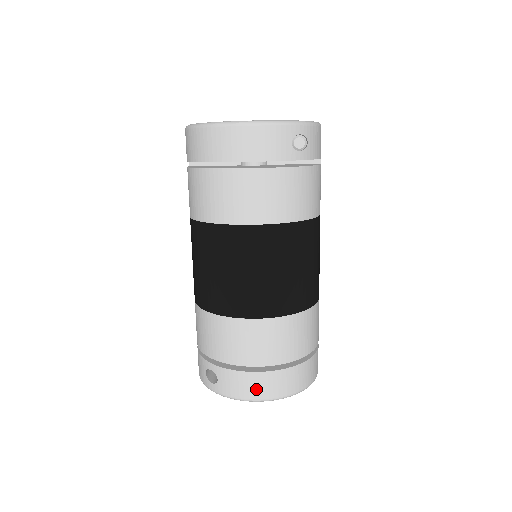
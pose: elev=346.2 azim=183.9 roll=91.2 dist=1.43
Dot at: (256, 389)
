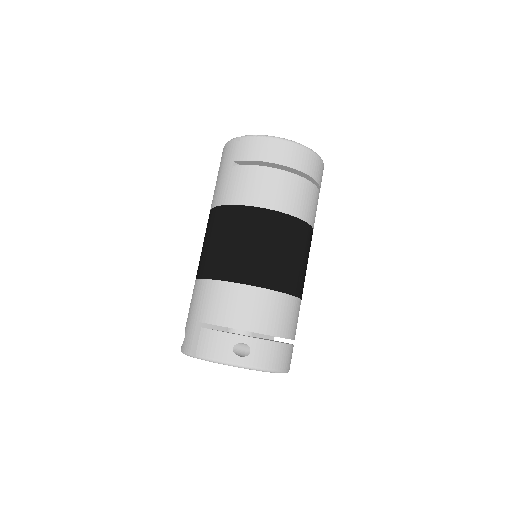
Dot at: (280, 359)
